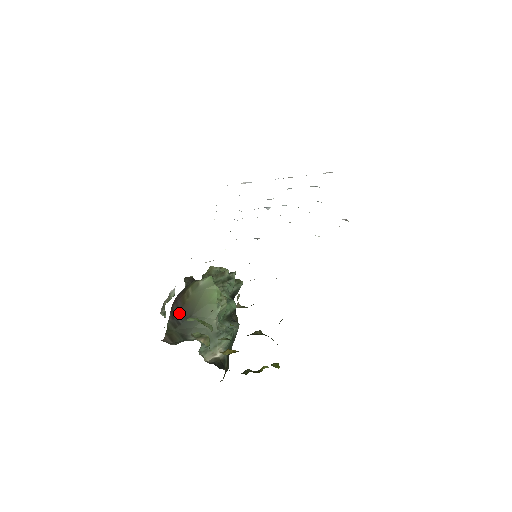
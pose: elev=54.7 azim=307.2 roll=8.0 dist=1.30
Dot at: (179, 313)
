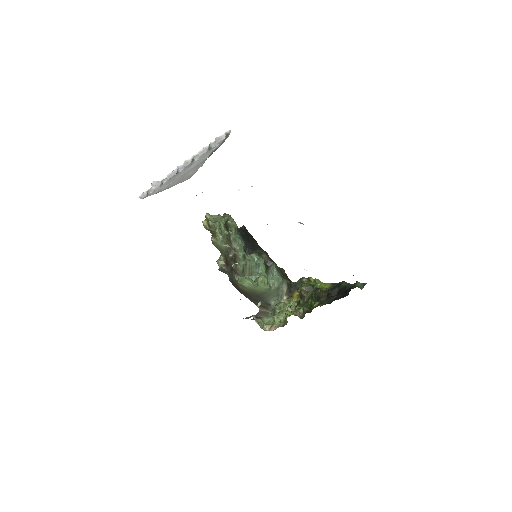
Dot at: (250, 297)
